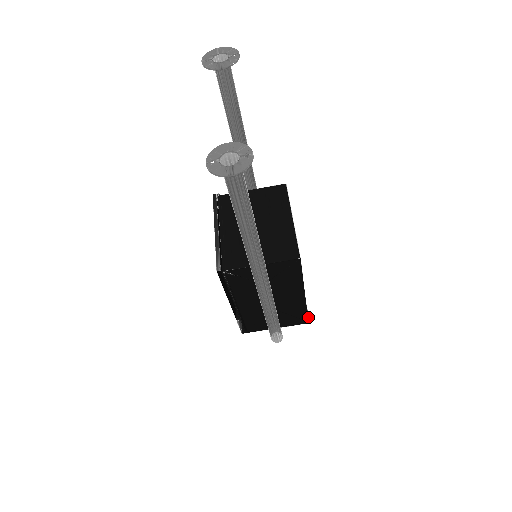
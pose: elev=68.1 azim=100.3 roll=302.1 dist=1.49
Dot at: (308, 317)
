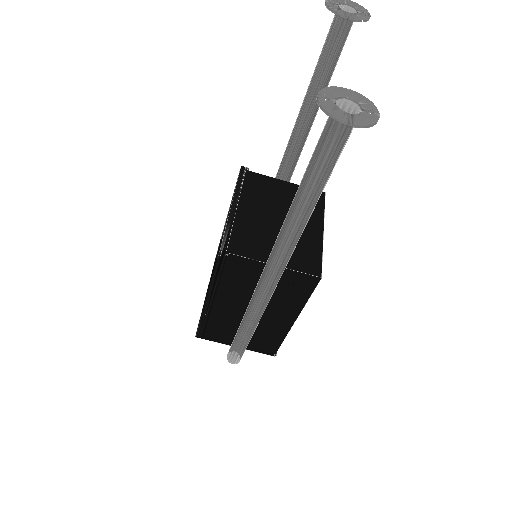
Dot at: occluded
